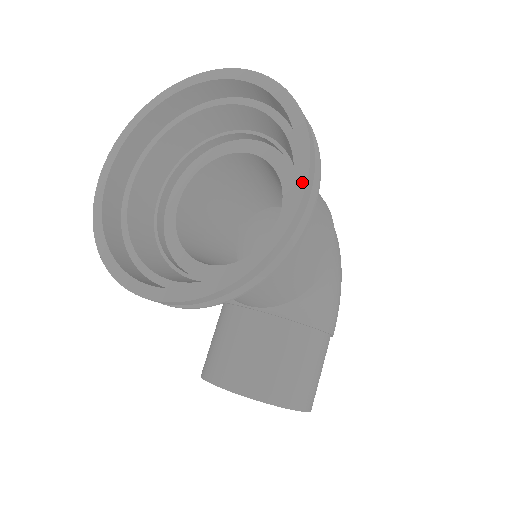
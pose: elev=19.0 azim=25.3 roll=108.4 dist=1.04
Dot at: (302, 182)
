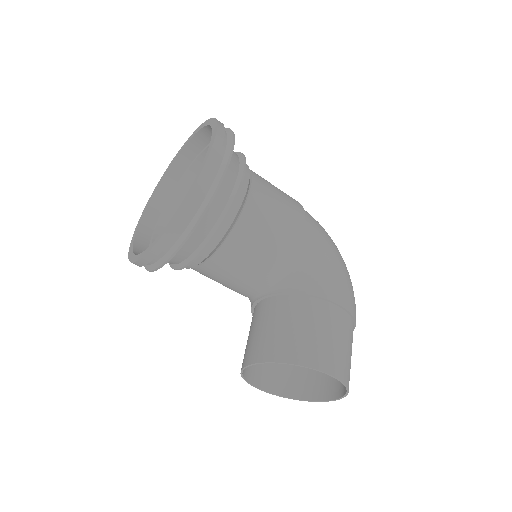
Dot at: (212, 144)
